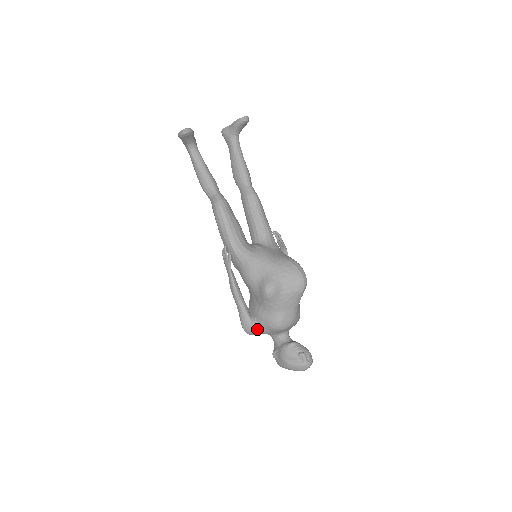
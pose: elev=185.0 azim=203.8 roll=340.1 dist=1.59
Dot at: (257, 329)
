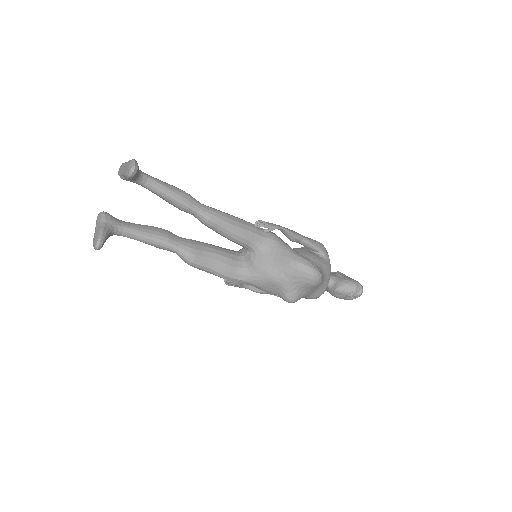
Dot at: occluded
